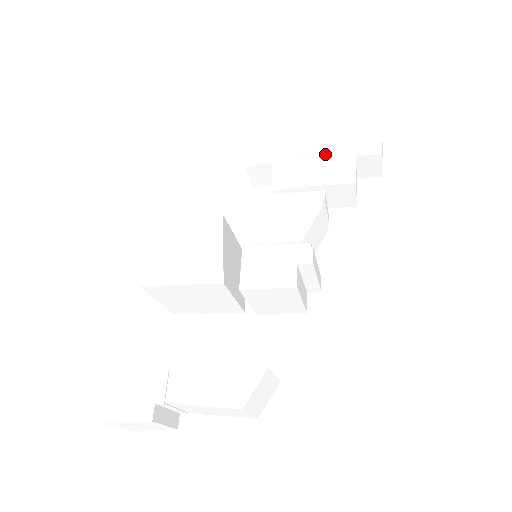
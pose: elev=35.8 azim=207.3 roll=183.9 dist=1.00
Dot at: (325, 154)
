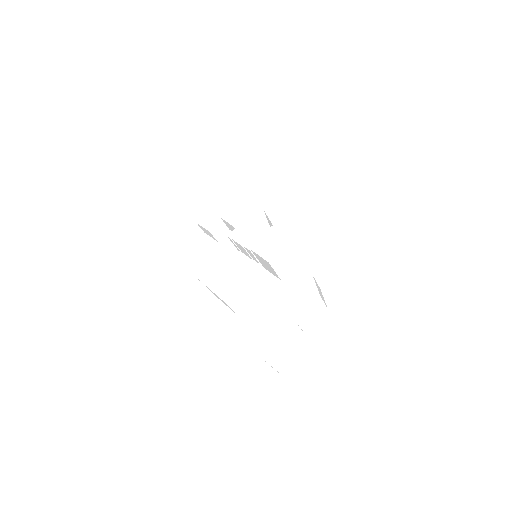
Dot at: (240, 195)
